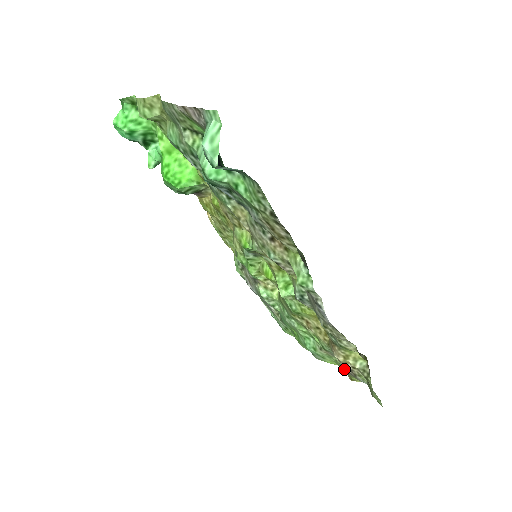
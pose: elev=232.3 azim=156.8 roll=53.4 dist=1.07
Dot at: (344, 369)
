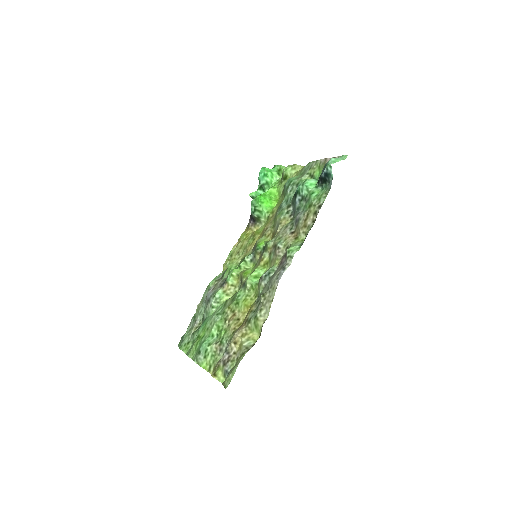
Dot at: (223, 356)
